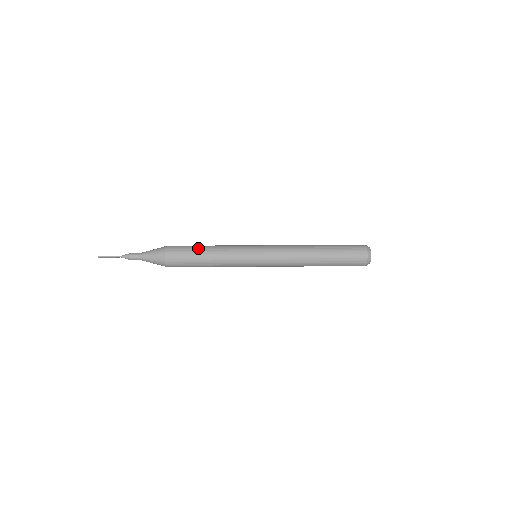
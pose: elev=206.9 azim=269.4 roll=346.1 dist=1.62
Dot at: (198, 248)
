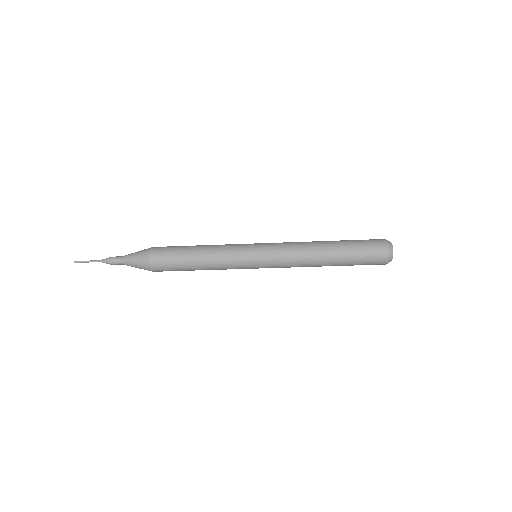
Dot at: (188, 246)
